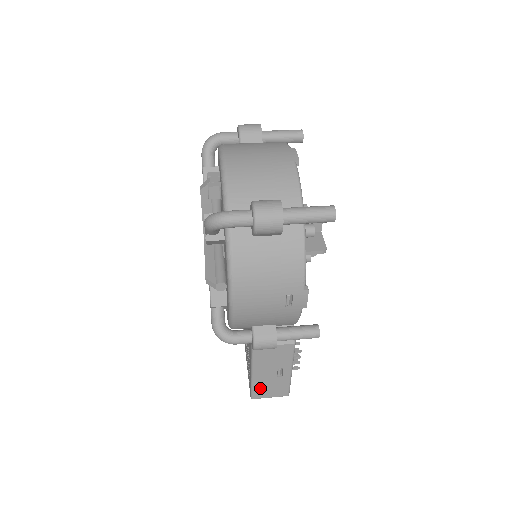
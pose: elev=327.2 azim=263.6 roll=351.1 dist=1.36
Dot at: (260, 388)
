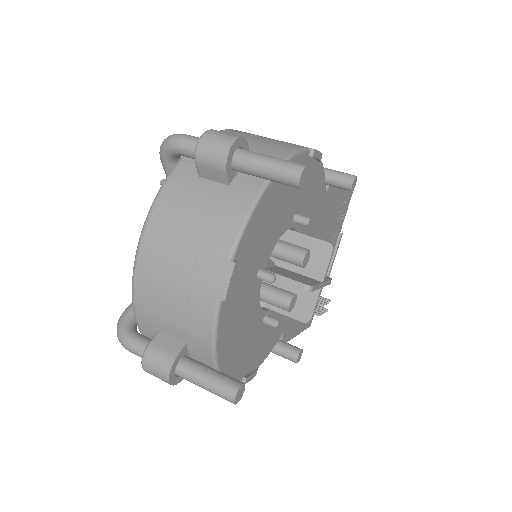
Dot at: occluded
